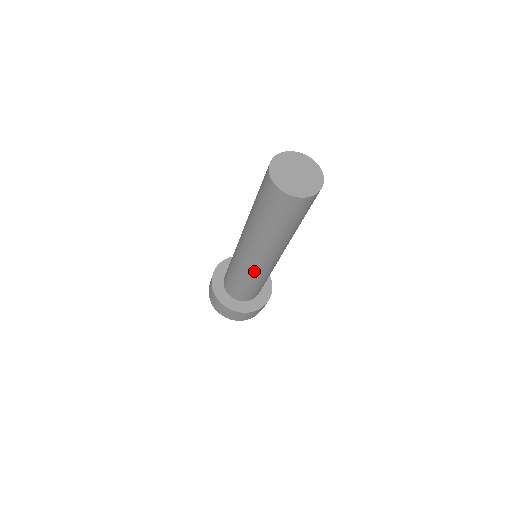
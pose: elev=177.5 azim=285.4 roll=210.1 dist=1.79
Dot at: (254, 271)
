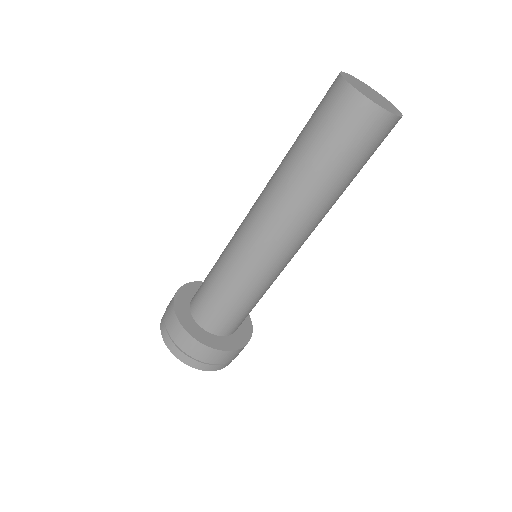
Dot at: (281, 270)
